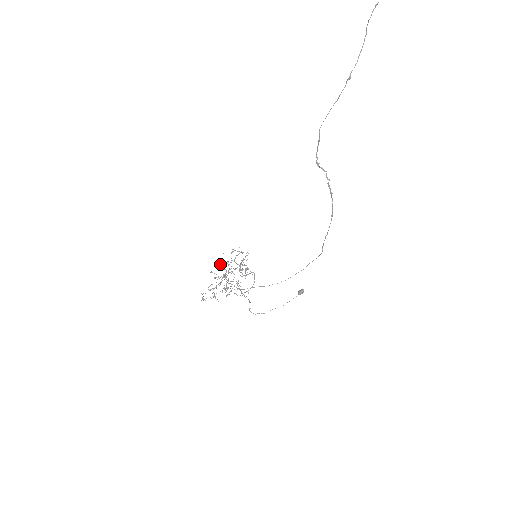
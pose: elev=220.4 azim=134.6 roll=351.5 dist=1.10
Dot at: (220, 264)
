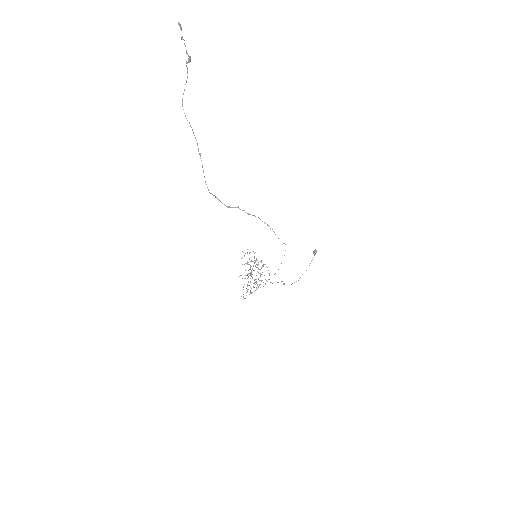
Dot at: occluded
